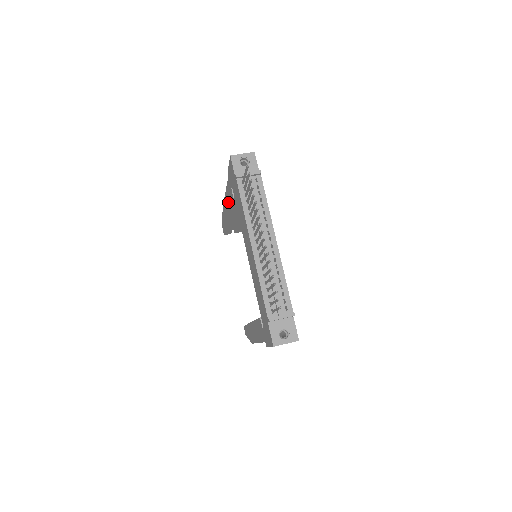
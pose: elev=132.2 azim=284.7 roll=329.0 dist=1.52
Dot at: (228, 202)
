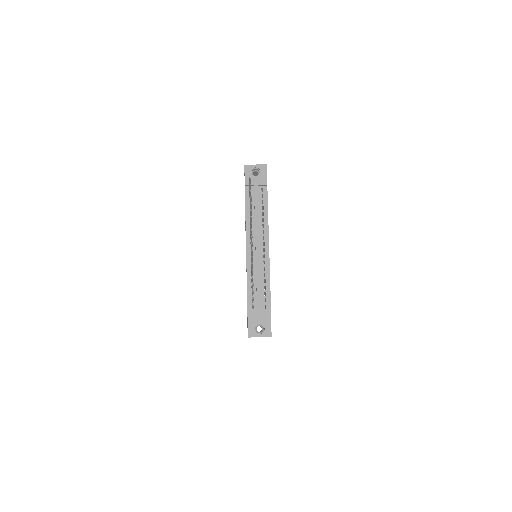
Dot at: occluded
